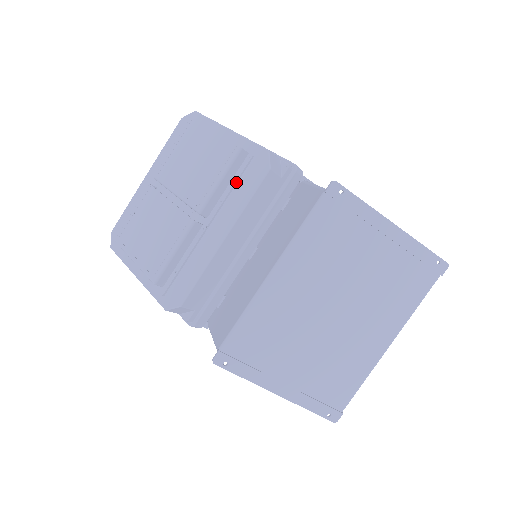
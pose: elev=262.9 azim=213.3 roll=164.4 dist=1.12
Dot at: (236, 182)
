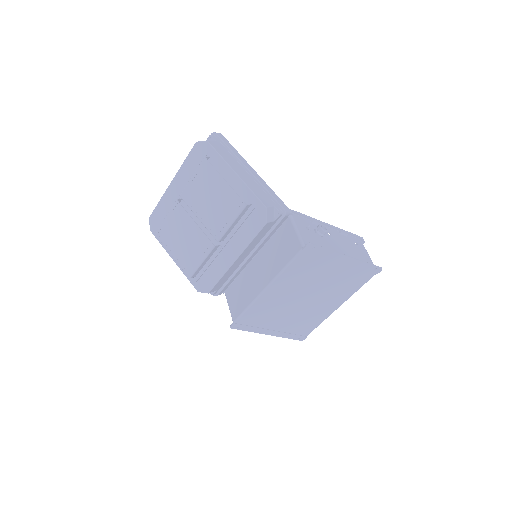
Dot at: (243, 223)
